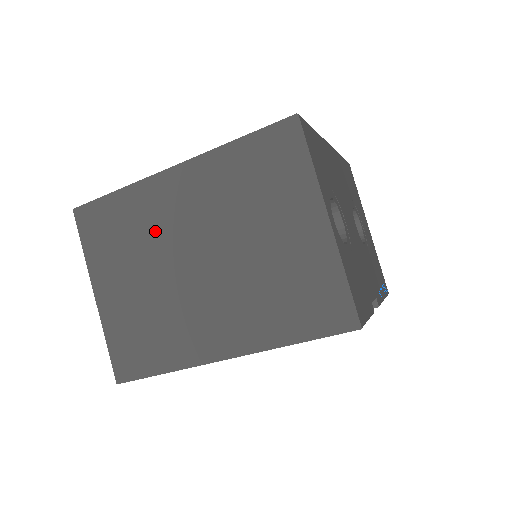
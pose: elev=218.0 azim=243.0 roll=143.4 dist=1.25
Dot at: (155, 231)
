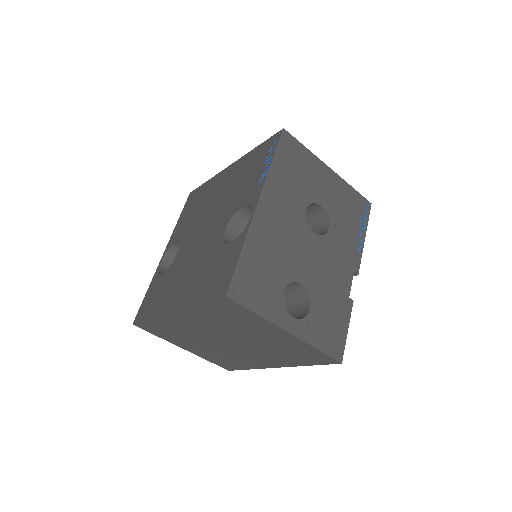
Dot at: (190, 333)
